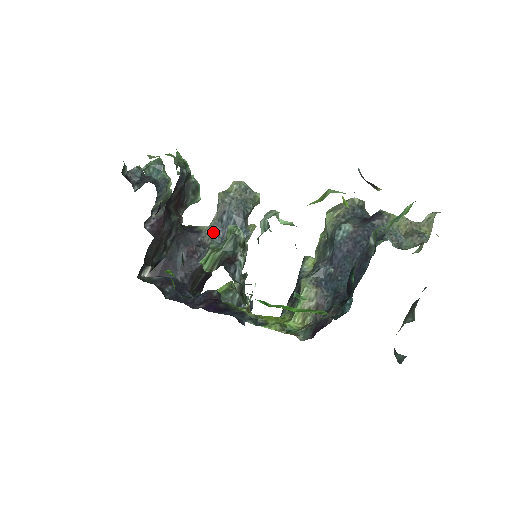
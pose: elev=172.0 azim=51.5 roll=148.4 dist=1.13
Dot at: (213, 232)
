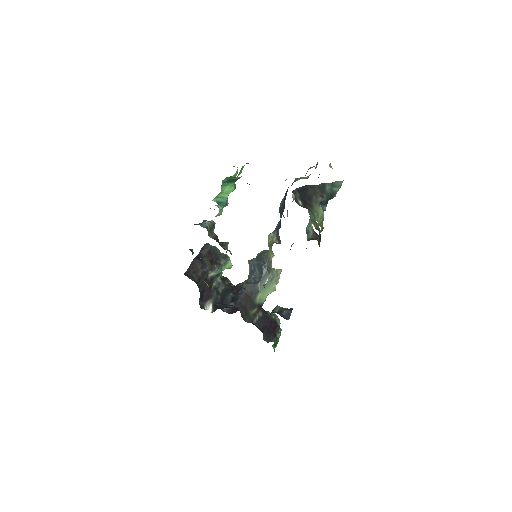
Dot at: (249, 279)
